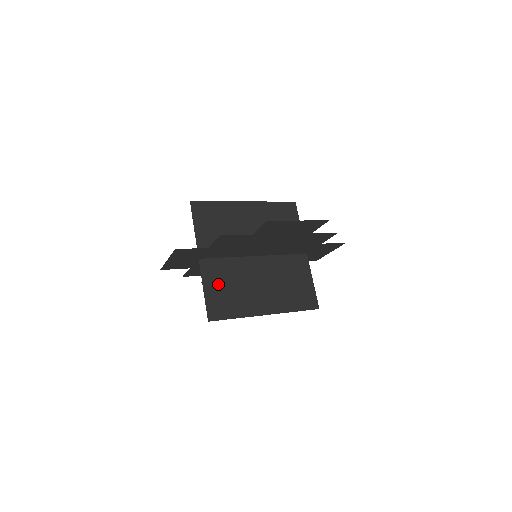
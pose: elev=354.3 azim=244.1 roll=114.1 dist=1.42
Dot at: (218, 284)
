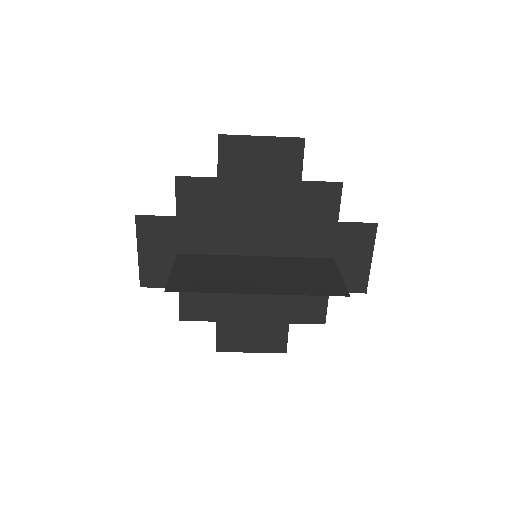
Dot at: (194, 269)
